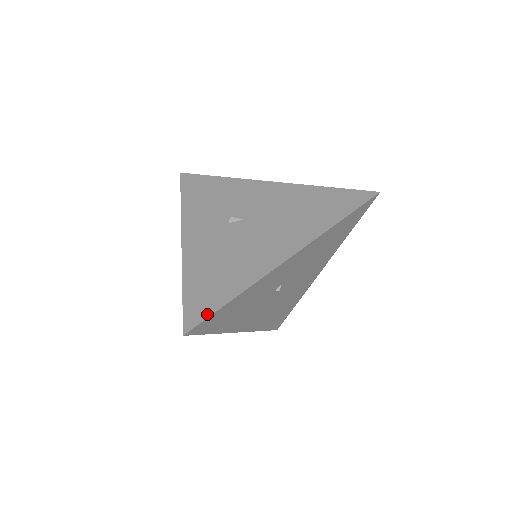
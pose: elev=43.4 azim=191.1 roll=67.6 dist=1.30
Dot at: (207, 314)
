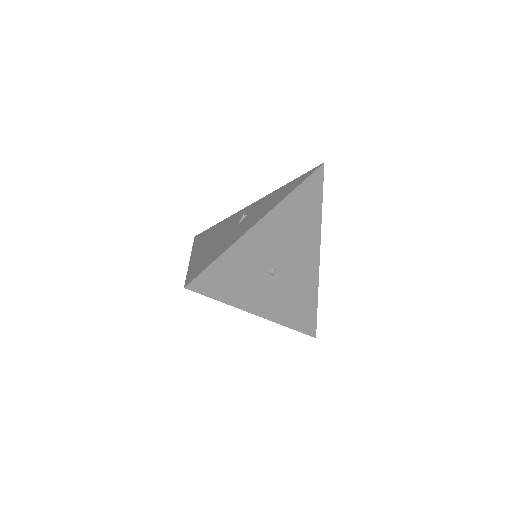
Dot at: (315, 321)
